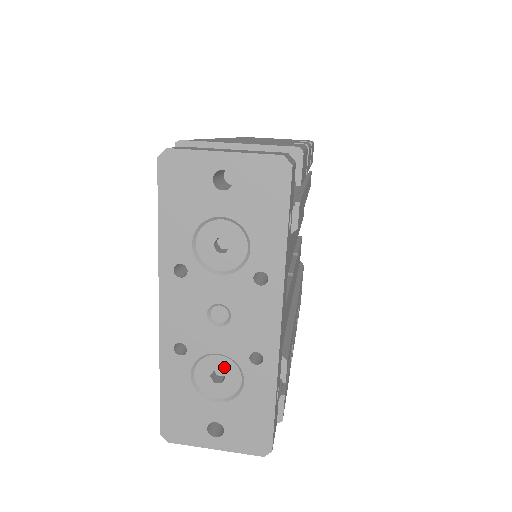
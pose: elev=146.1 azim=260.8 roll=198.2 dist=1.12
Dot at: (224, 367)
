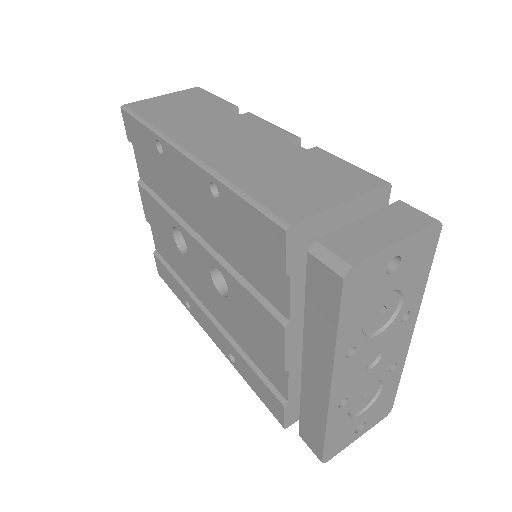
Dot at: (369, 388)
